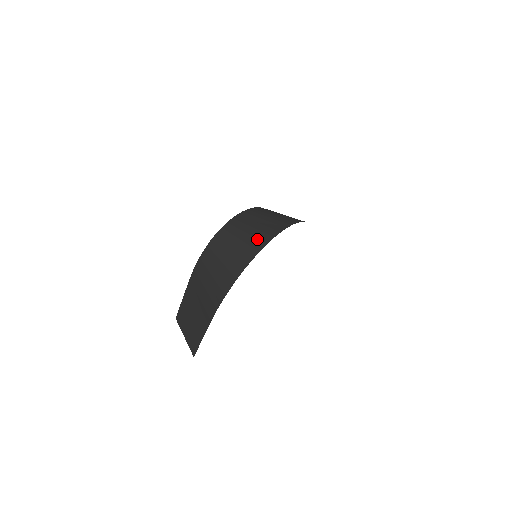
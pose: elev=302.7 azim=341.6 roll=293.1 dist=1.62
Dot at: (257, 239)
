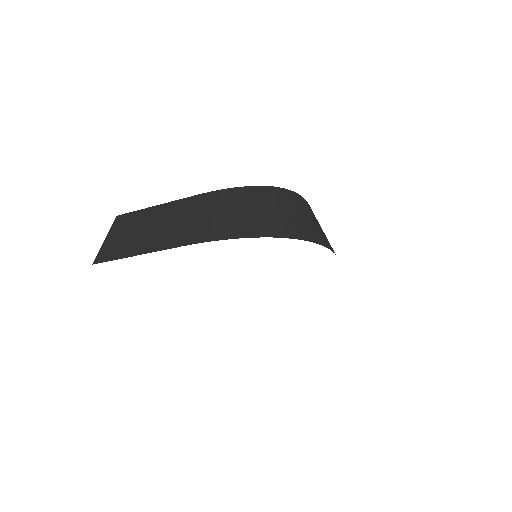
Dot at: (316, 232)
